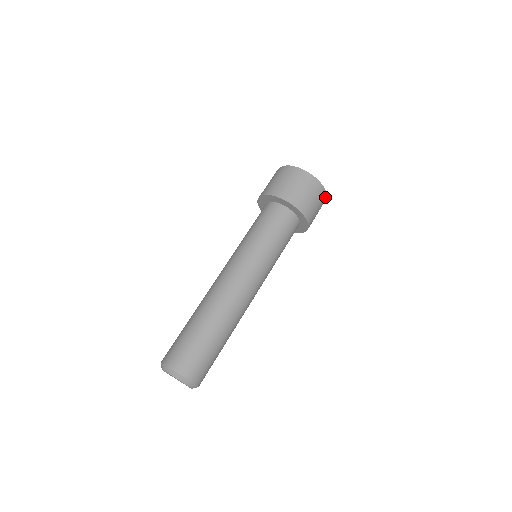
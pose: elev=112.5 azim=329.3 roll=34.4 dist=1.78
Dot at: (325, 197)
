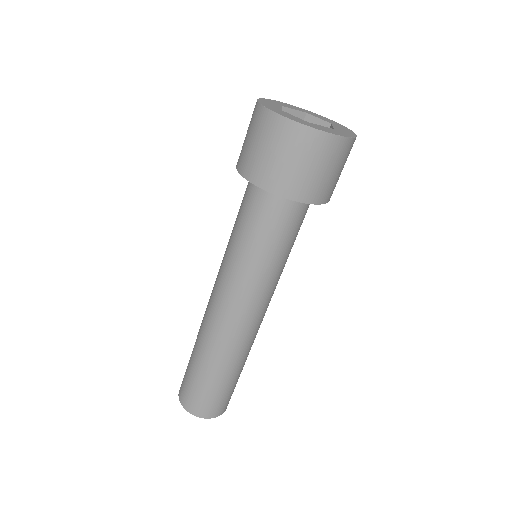
Dot at: occluded
